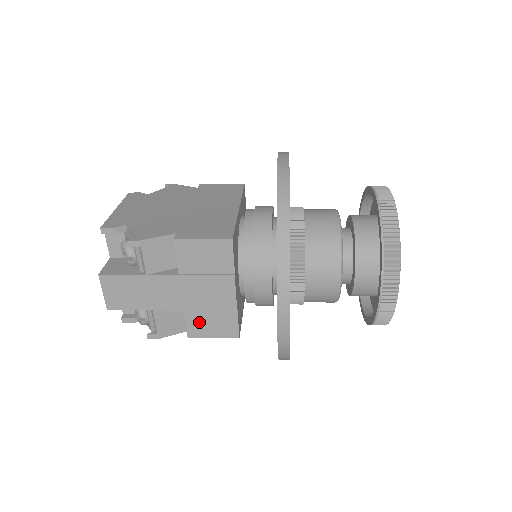
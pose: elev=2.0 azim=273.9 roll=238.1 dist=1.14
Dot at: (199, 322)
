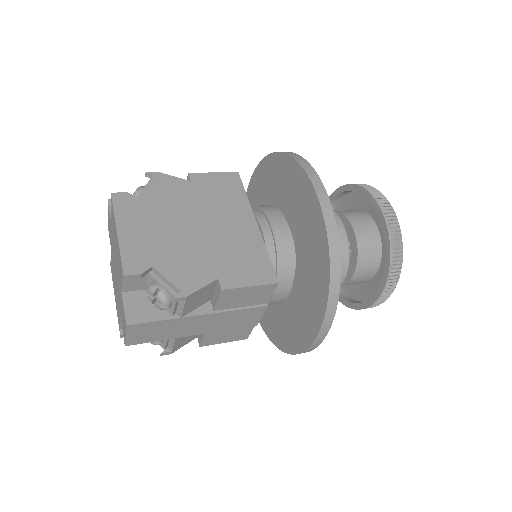
Dot at: (216, 336)
